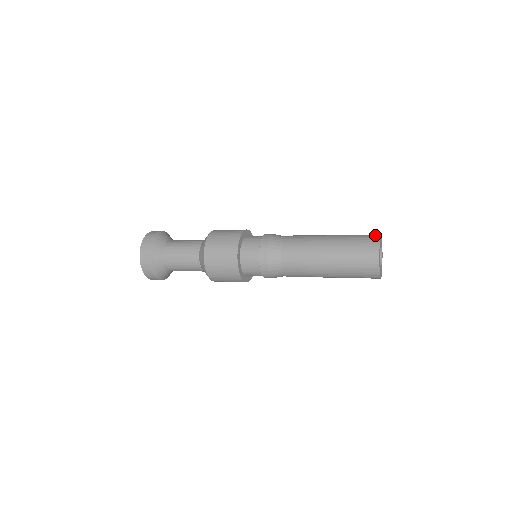
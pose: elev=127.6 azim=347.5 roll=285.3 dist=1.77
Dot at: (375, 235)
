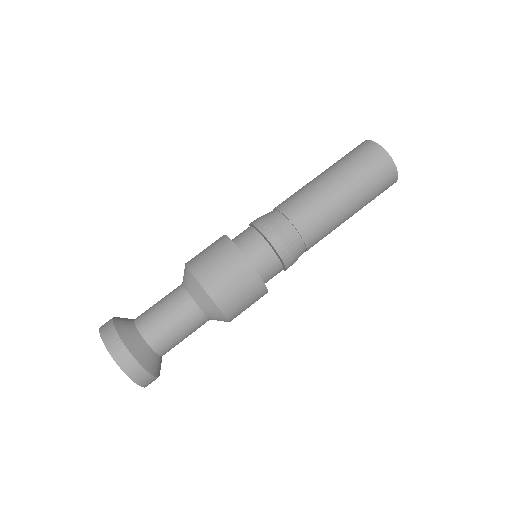
Dot at: occluded
